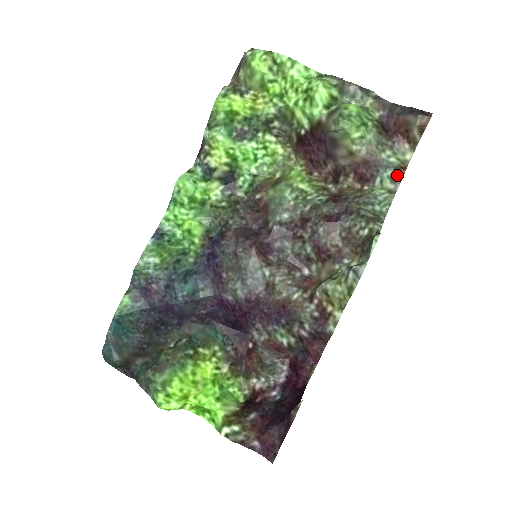
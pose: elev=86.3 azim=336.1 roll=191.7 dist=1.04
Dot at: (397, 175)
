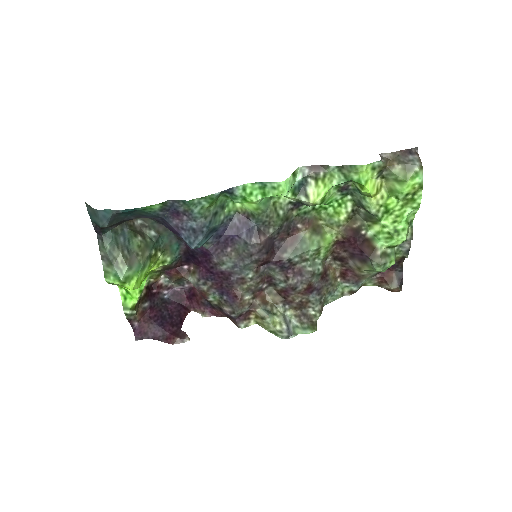
Dot at: occluded
